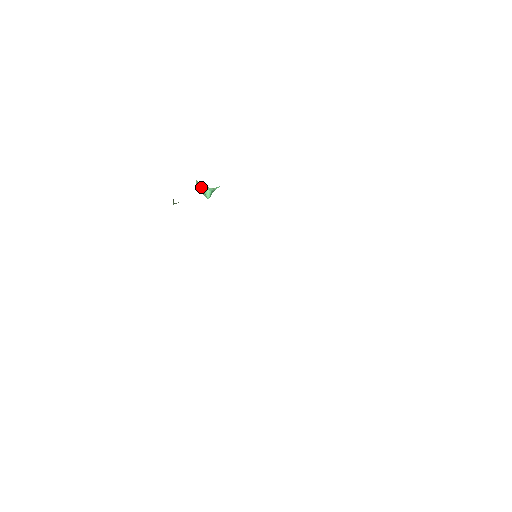
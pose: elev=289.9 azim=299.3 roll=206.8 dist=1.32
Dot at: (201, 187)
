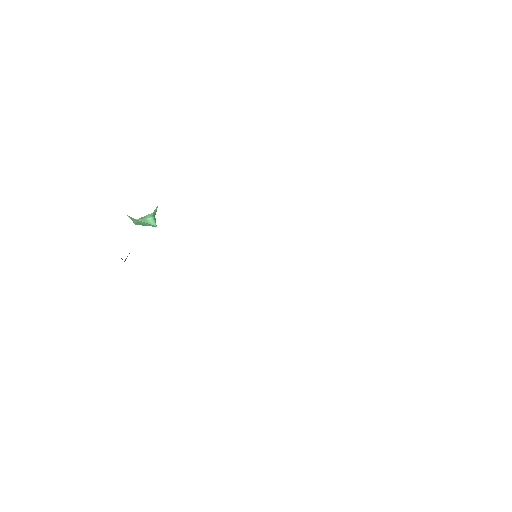
Dot at: (139, 220)
